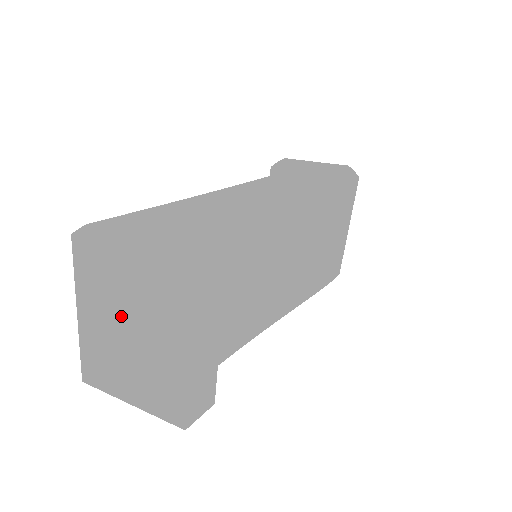
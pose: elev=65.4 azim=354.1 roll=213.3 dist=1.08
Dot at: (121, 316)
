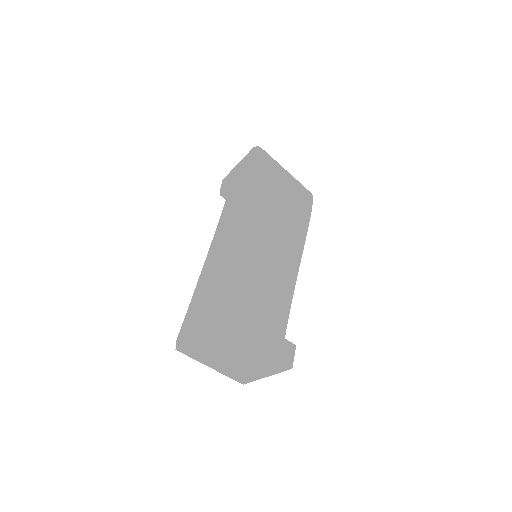
Dot at: (223, 357)
